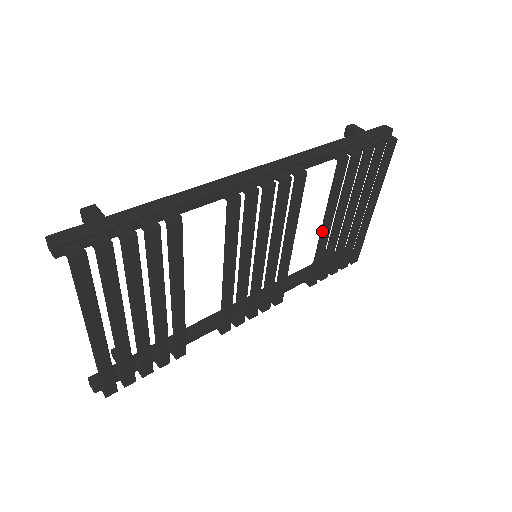
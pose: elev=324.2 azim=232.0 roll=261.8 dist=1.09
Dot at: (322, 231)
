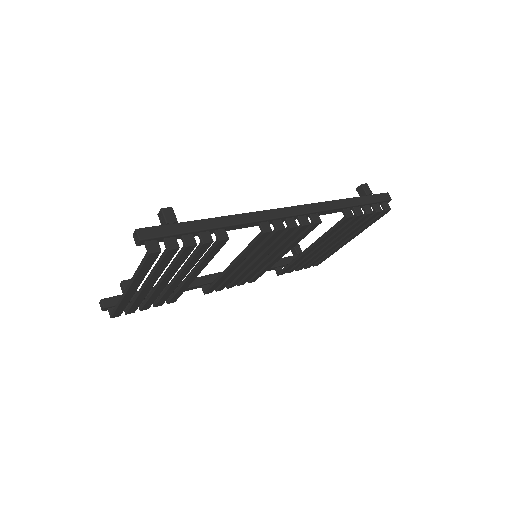
Dot at: (308, 249)
